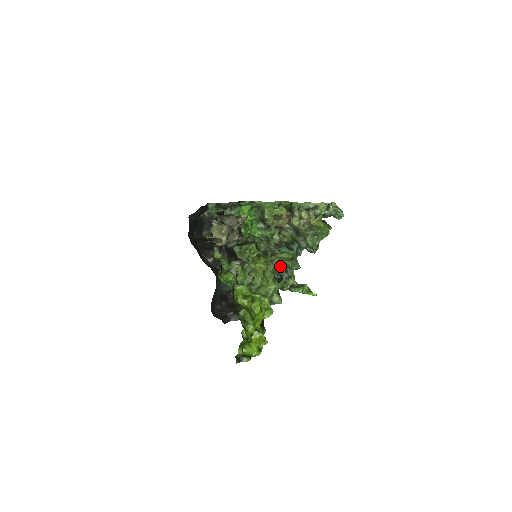
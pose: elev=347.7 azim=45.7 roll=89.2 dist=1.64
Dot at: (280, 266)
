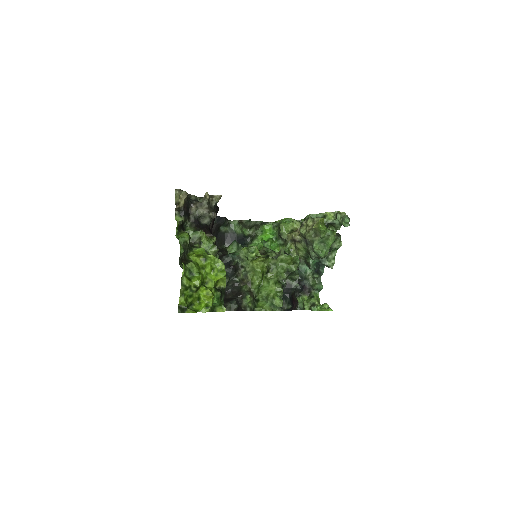
Dot at: (282, 269)
